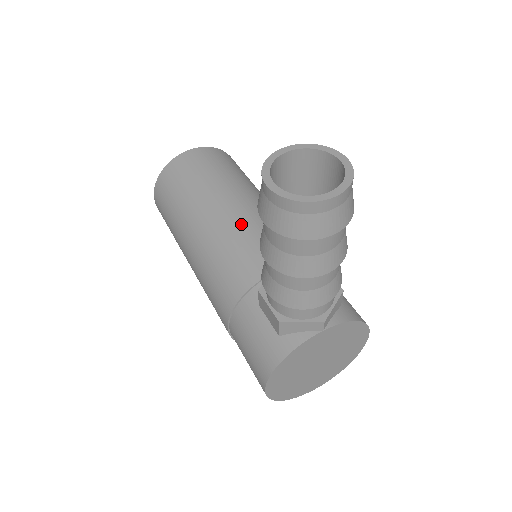
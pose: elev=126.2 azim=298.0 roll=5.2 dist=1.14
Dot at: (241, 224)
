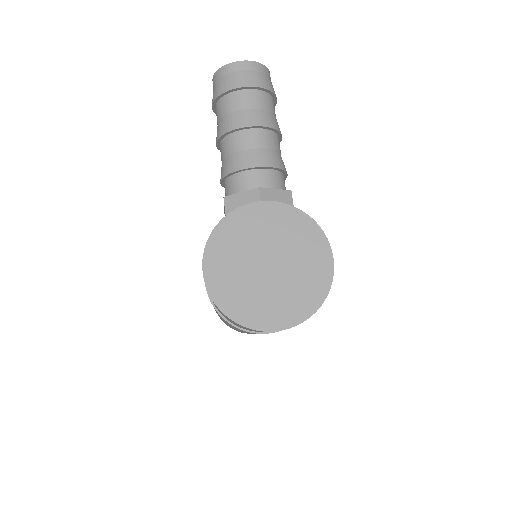
Dot at: occluded
